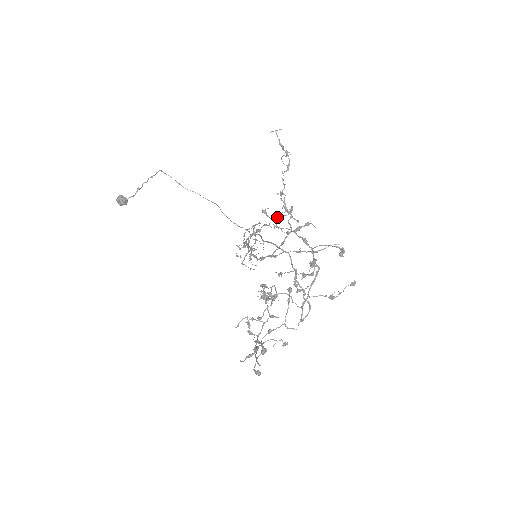
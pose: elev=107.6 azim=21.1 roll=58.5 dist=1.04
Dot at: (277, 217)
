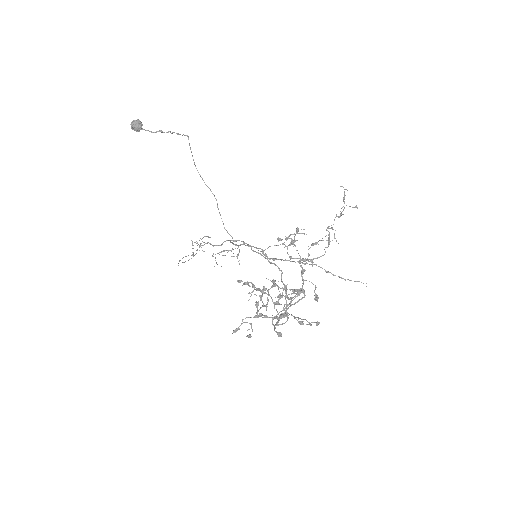
Dot at: occluded
